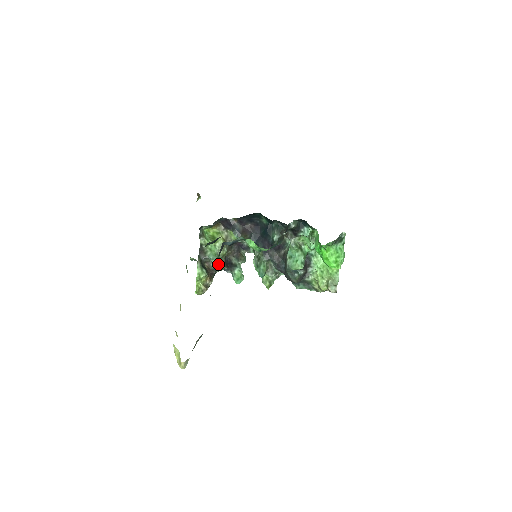
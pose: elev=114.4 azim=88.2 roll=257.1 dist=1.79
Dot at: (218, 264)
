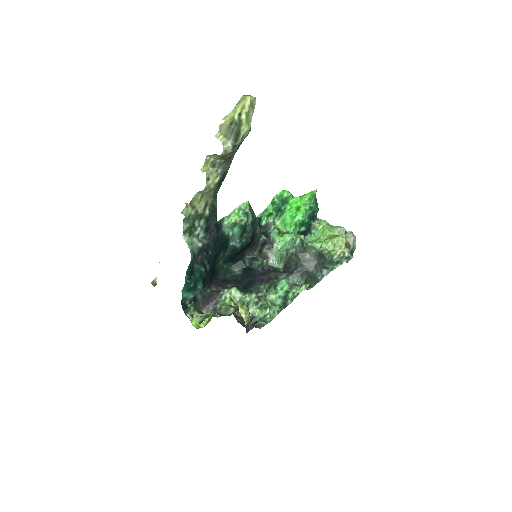
Dot at: occluded
